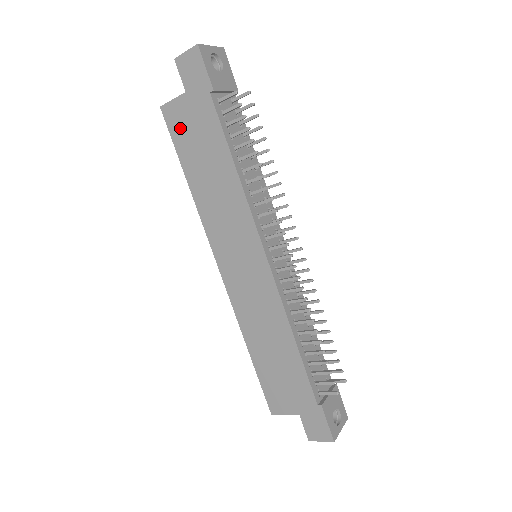
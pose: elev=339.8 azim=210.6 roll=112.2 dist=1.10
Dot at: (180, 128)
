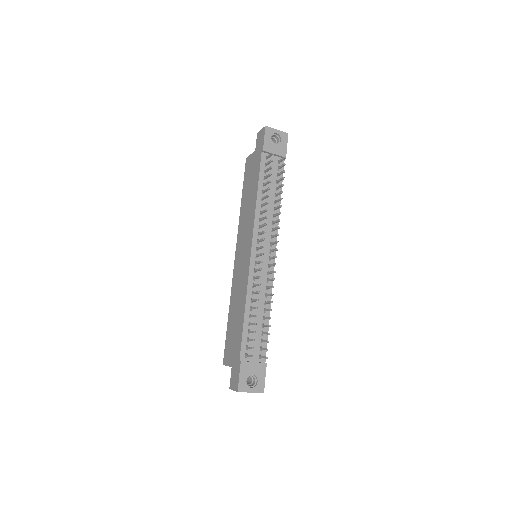
Dot at: (248, 170)
